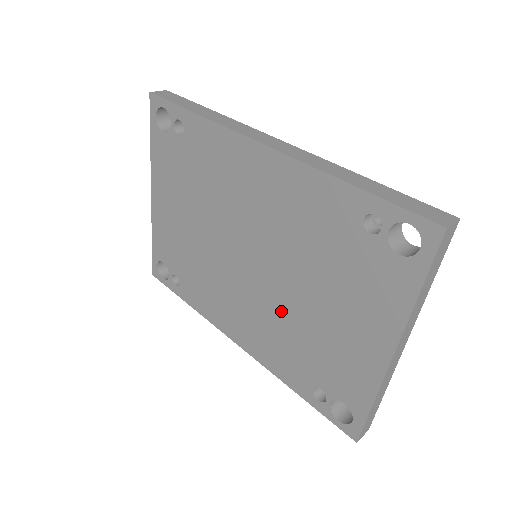
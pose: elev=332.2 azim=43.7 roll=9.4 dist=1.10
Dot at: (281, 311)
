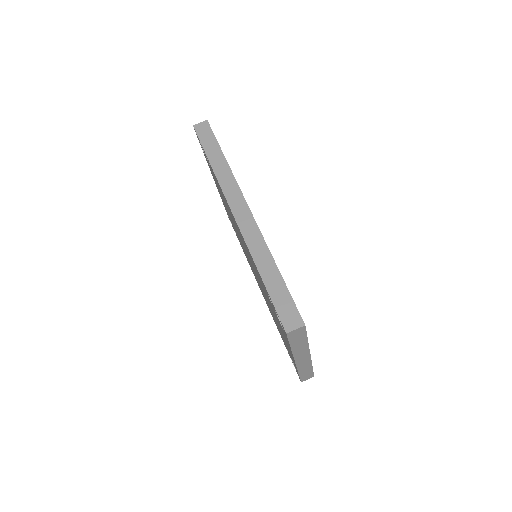
Dot at: (265, 297)
